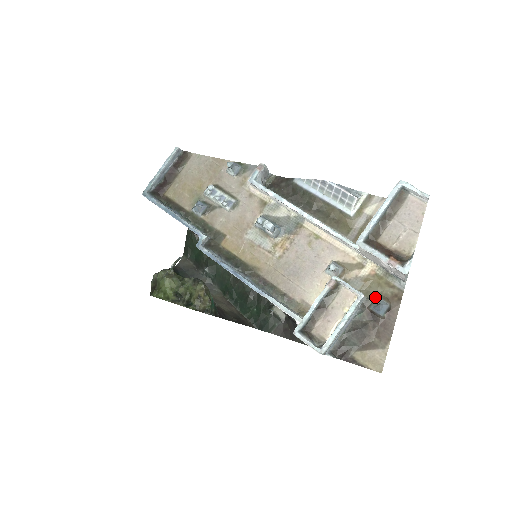
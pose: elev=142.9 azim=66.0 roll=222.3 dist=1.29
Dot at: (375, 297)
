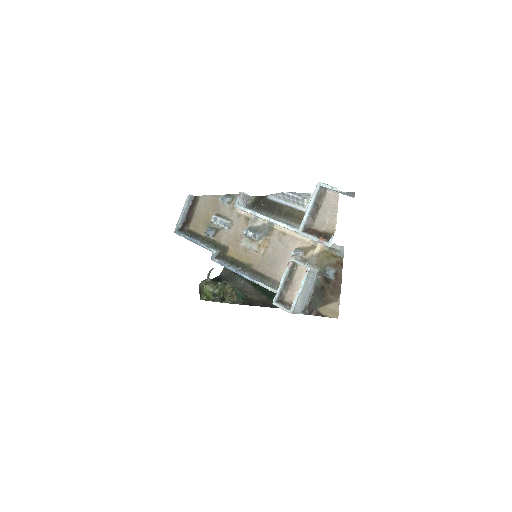
Dot at: (325, 267)
